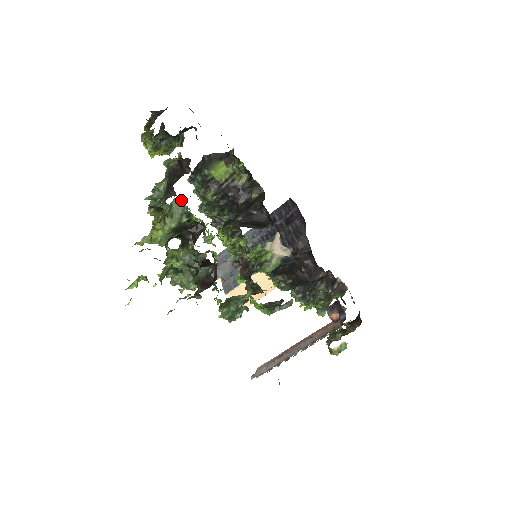
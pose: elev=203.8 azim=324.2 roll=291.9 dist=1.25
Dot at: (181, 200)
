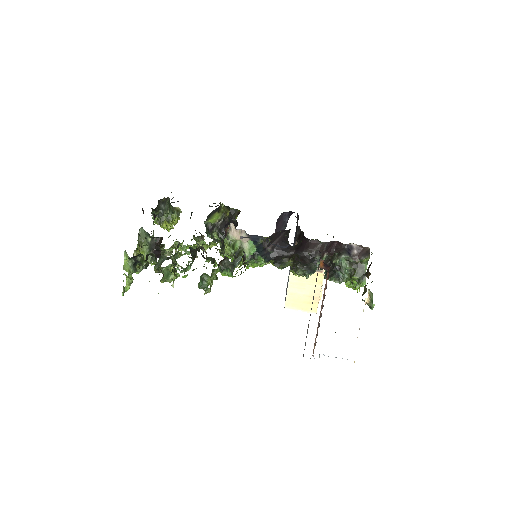
Dot at: (143, 230)
